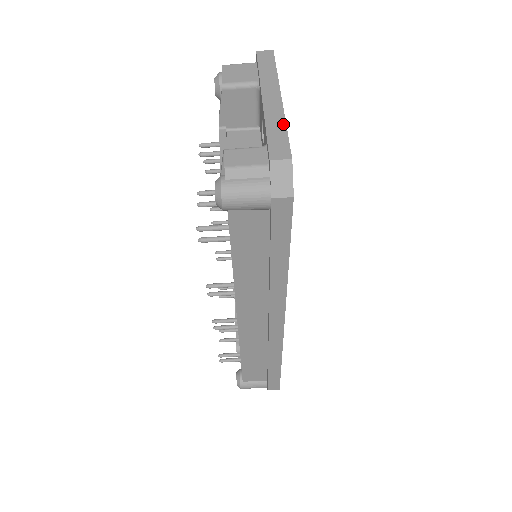
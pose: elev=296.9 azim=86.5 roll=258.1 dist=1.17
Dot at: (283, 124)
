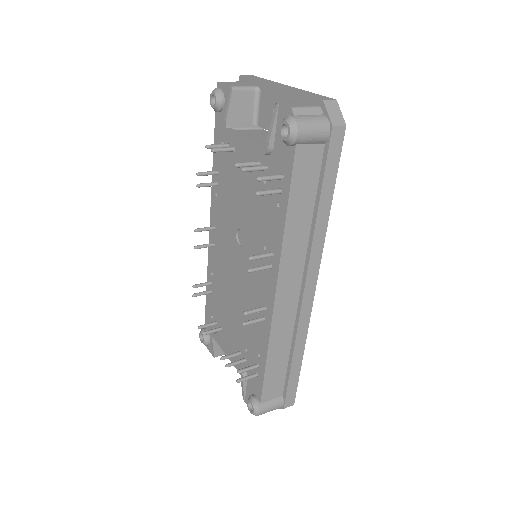
Dot at: (308, 92)
